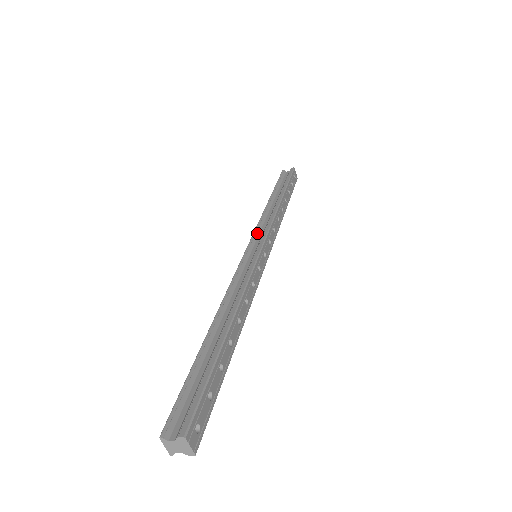
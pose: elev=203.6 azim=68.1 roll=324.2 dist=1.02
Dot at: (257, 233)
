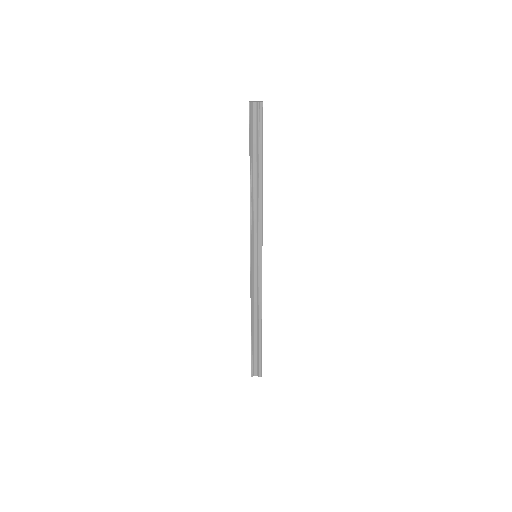
Dot at: (252, 235)
